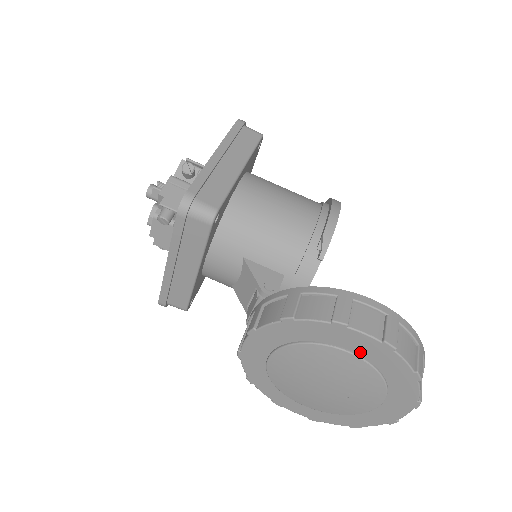
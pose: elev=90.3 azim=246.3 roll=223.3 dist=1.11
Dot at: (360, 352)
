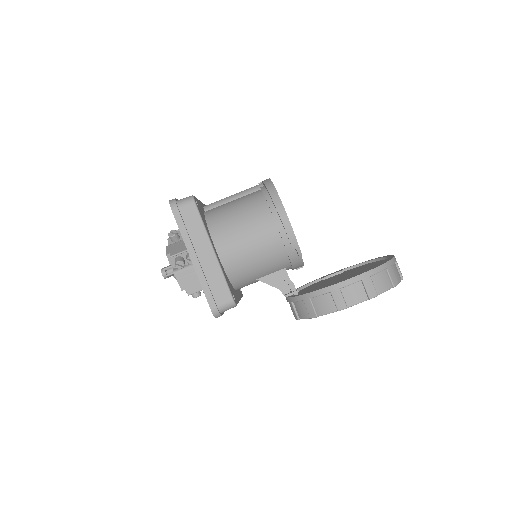
Dot at: occluded
